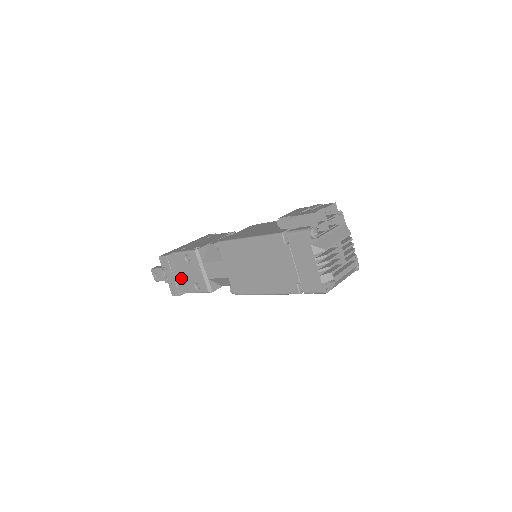
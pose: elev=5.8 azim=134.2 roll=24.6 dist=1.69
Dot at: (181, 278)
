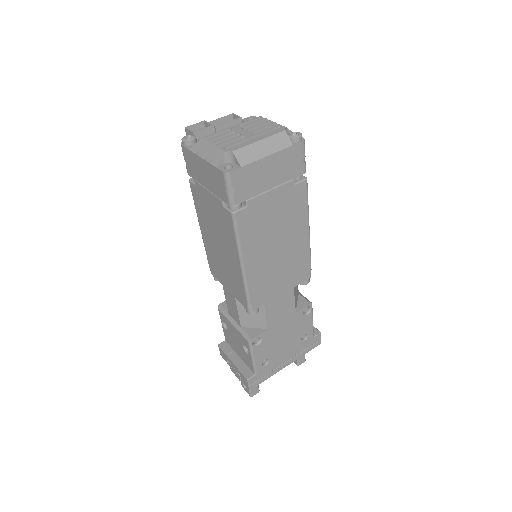
Dot at: (242, 360)
